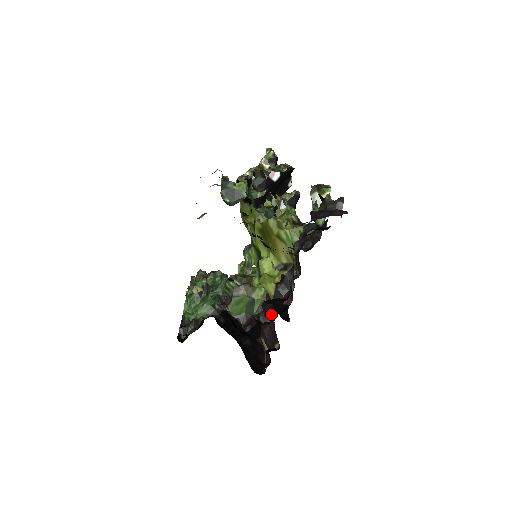
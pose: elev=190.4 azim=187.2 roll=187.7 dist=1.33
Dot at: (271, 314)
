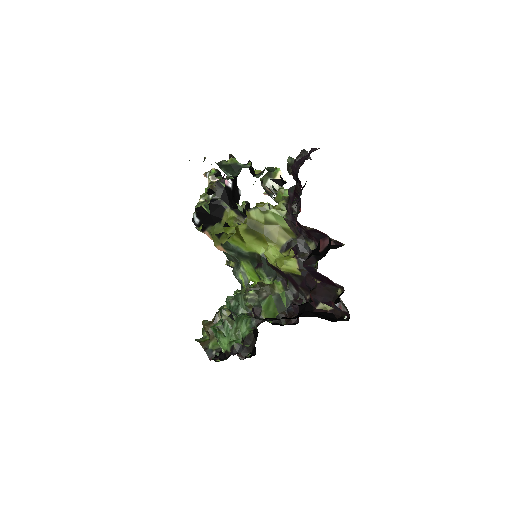
Dot at: (302, 296)
